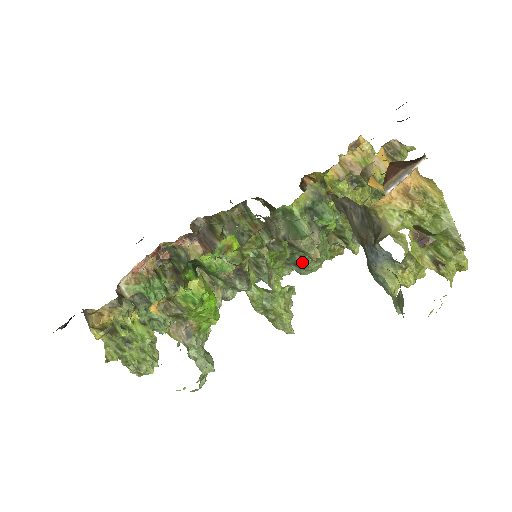
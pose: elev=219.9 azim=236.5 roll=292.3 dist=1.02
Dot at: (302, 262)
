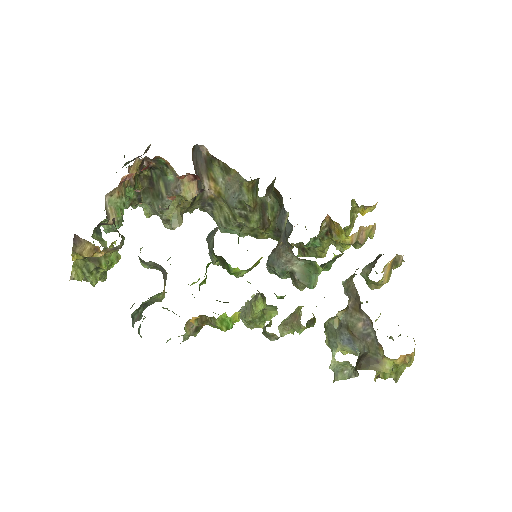
Dot at: (283, 278)
